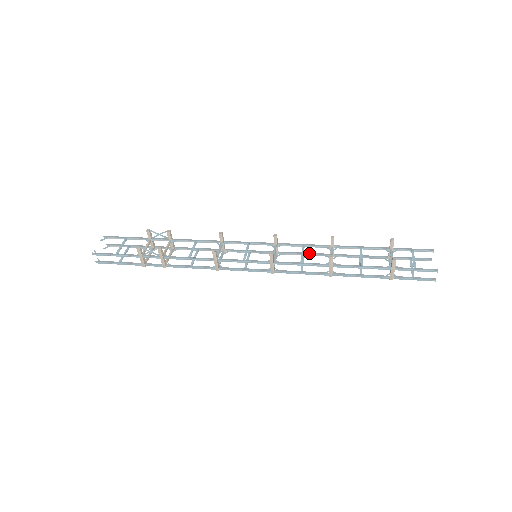
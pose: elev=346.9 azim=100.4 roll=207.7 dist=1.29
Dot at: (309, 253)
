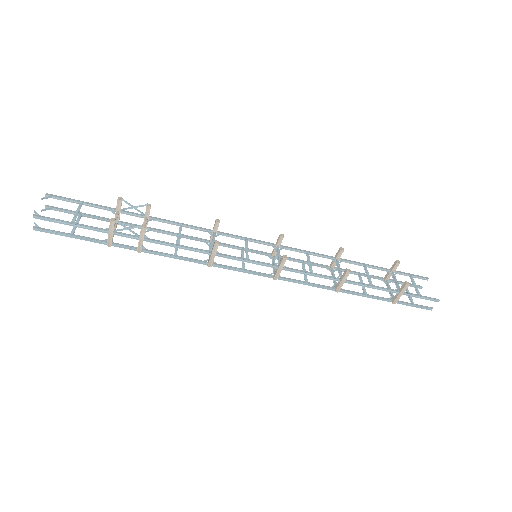
Dot at: occluded
